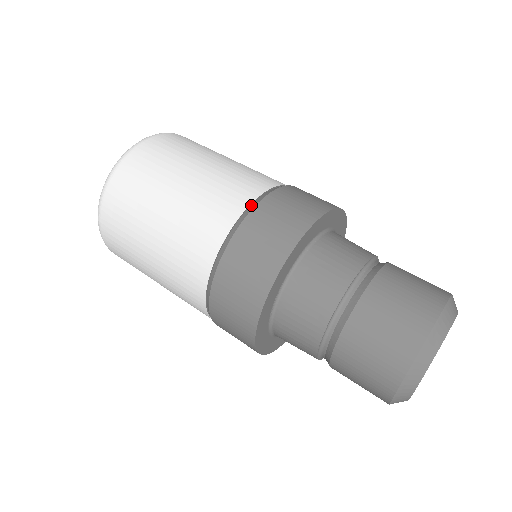
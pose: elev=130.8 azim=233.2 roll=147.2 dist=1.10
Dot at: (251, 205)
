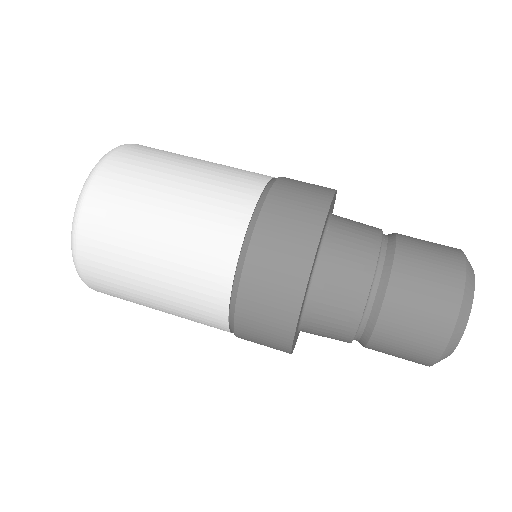
Dot at: (265, 188)
